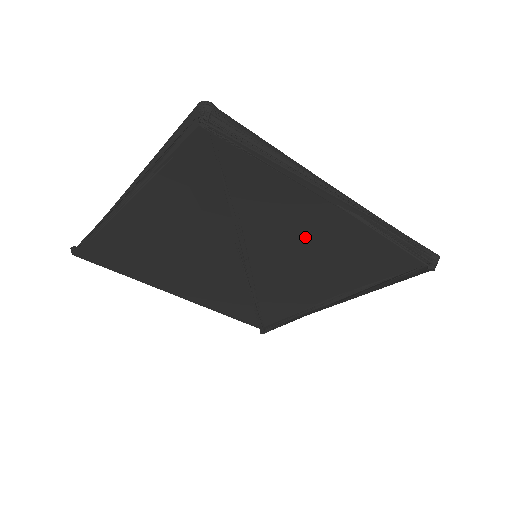
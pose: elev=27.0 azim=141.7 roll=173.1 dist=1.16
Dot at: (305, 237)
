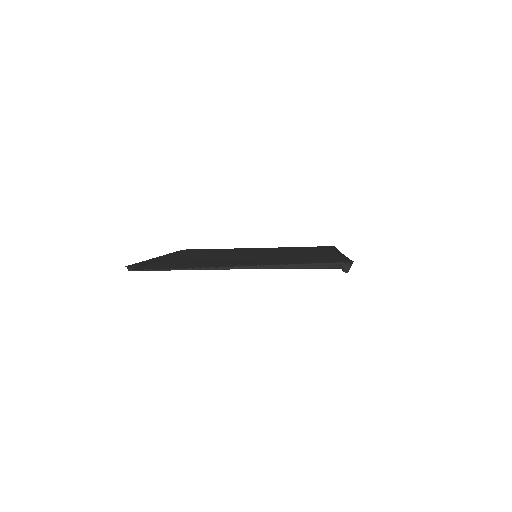
Dot at: occluded
